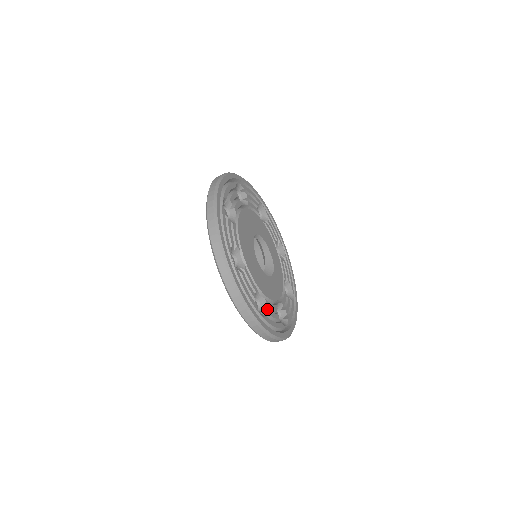
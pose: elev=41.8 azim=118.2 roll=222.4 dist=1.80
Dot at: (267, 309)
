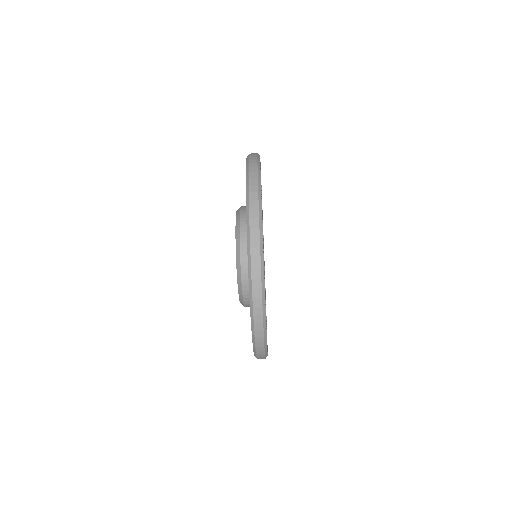
Dot at: occluded
